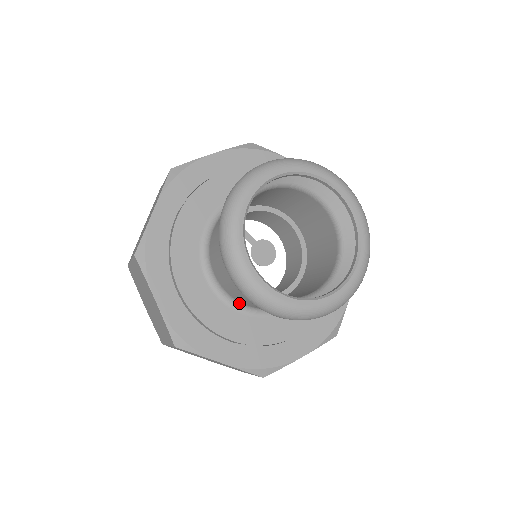
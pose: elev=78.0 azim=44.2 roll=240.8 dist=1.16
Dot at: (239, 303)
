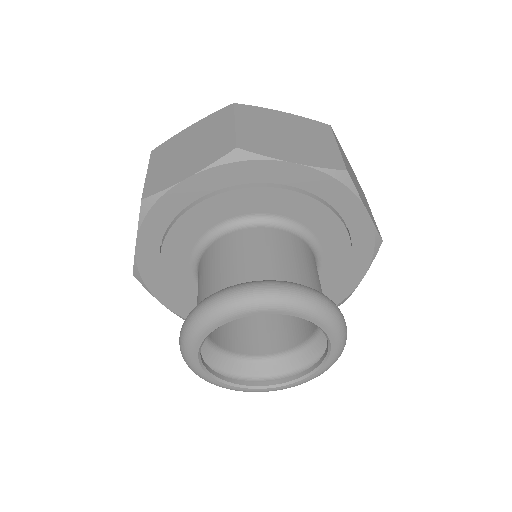
Dot at: occluded
